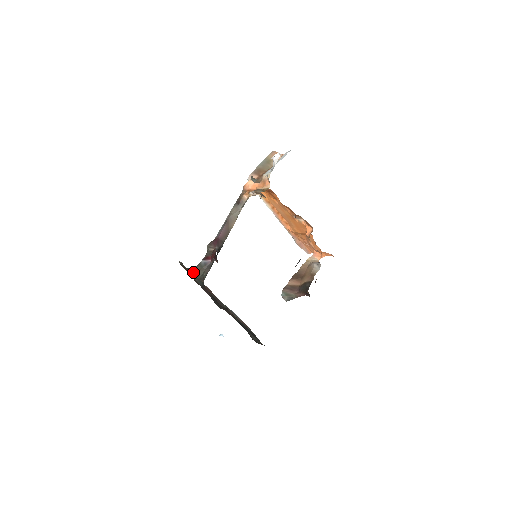
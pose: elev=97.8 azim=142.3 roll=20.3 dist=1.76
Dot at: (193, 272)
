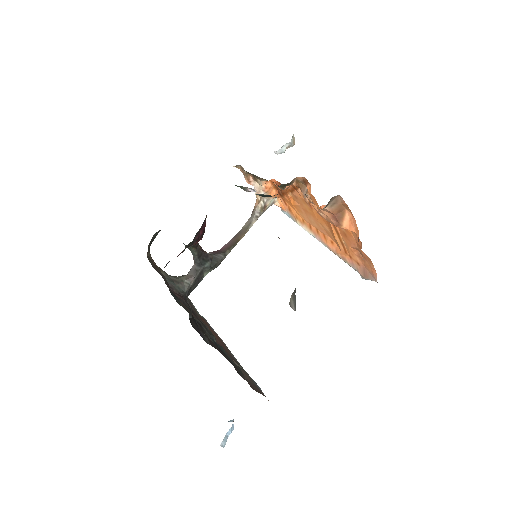
Dot at: occluded
